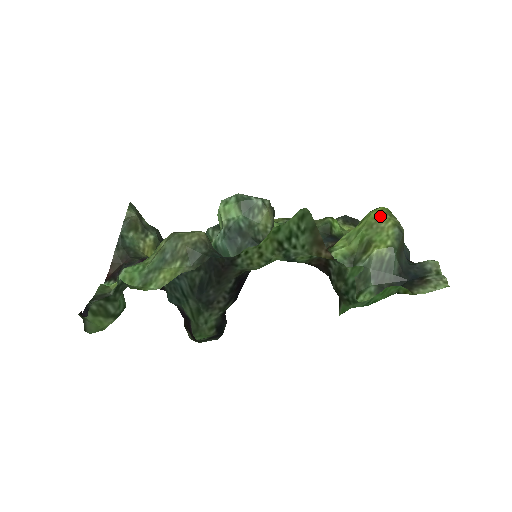
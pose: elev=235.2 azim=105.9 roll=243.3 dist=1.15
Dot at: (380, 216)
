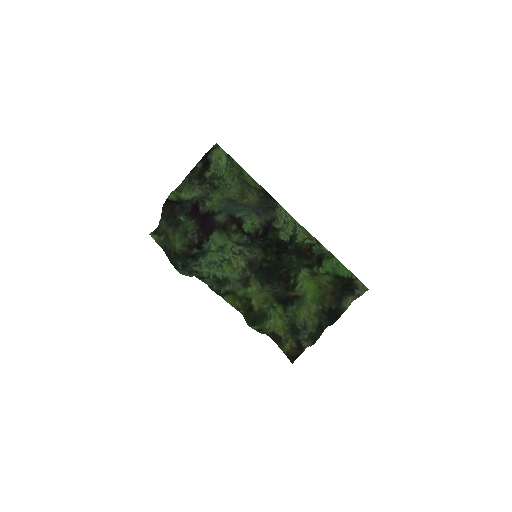
Dot at: (317, 280)
